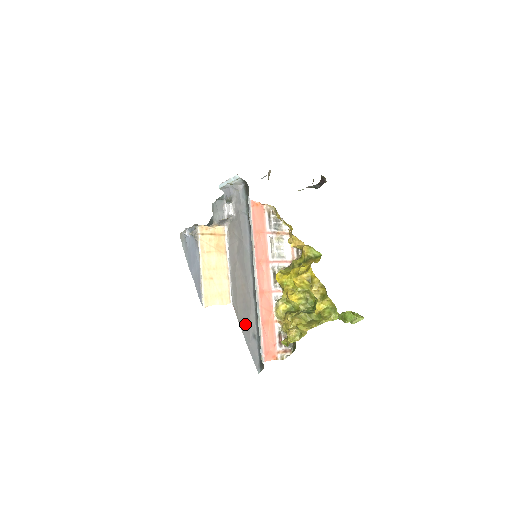
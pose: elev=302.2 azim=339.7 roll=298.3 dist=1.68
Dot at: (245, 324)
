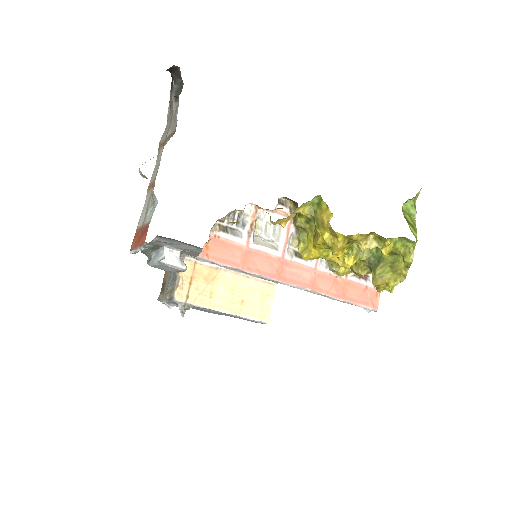
Dot at: occluded
